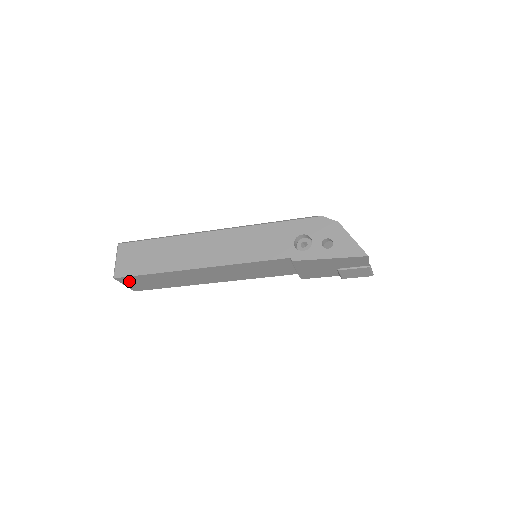
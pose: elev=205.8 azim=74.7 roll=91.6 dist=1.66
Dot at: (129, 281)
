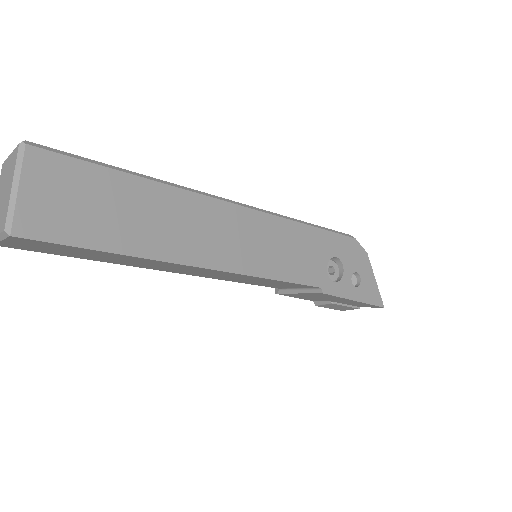
Dot at: (31, 242)
